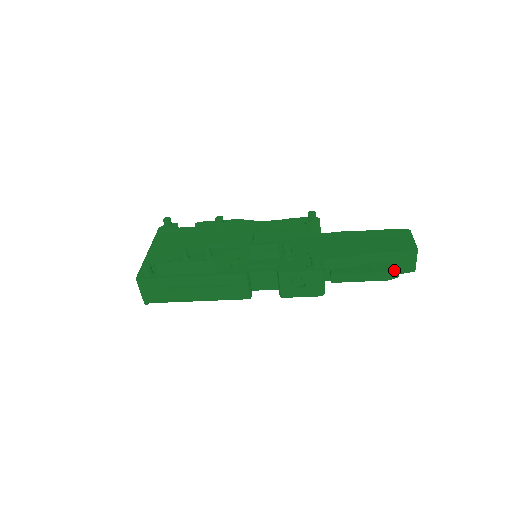
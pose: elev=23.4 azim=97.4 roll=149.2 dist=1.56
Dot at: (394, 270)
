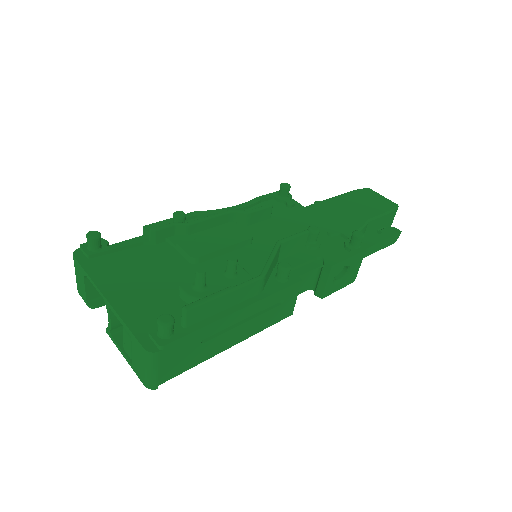
Dot at: (398, 231)
